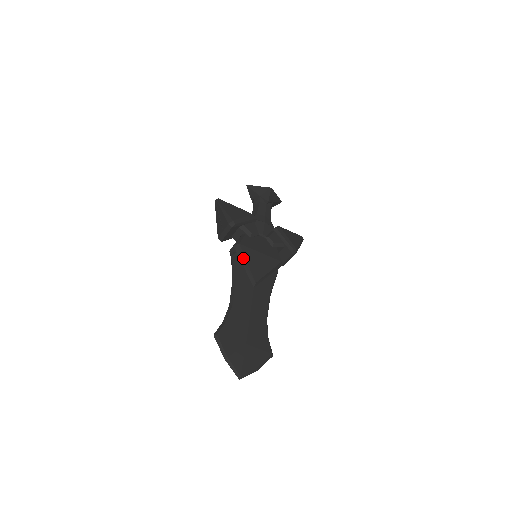
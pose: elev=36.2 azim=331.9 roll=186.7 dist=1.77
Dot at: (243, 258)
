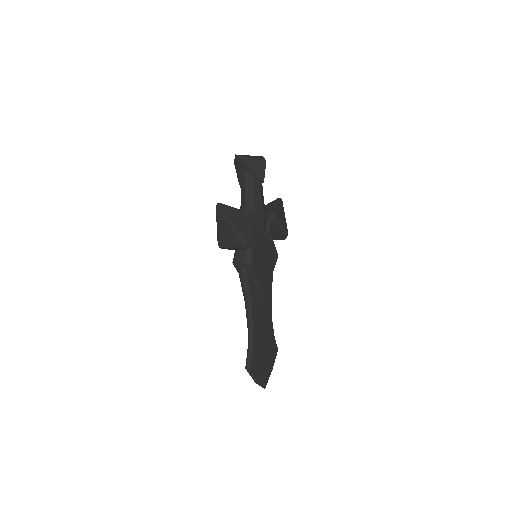
Dot at: (255, 276)
